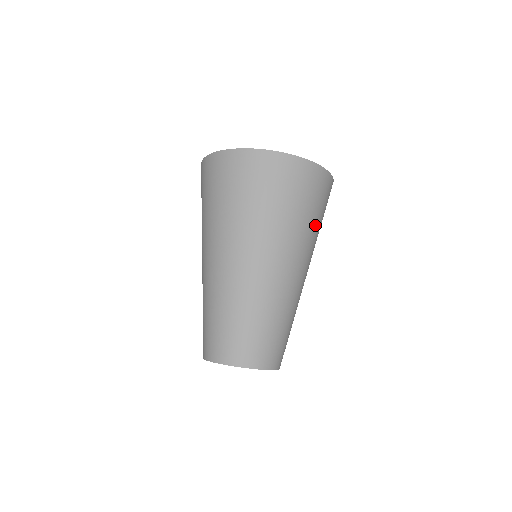
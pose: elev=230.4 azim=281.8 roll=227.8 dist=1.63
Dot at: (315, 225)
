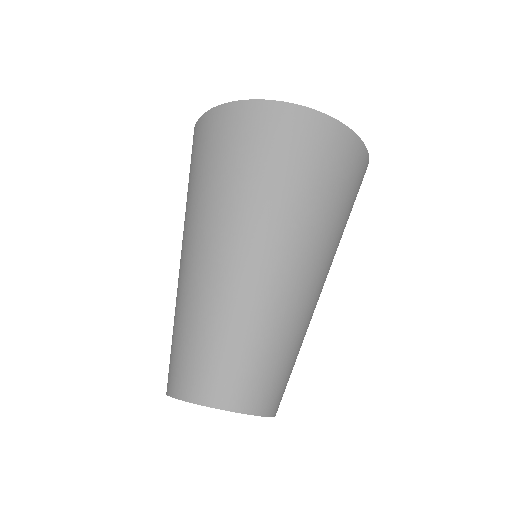
Dot at: (280, 184)
